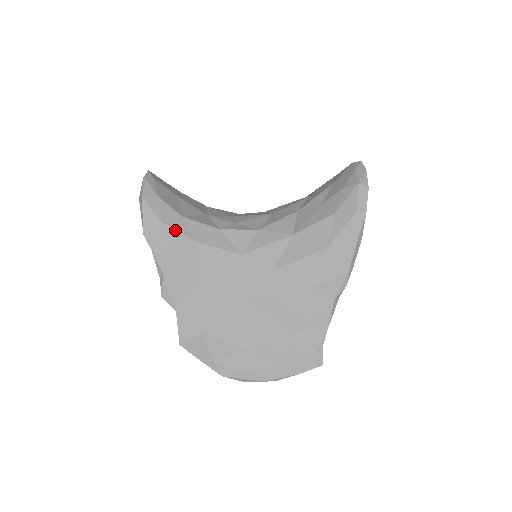
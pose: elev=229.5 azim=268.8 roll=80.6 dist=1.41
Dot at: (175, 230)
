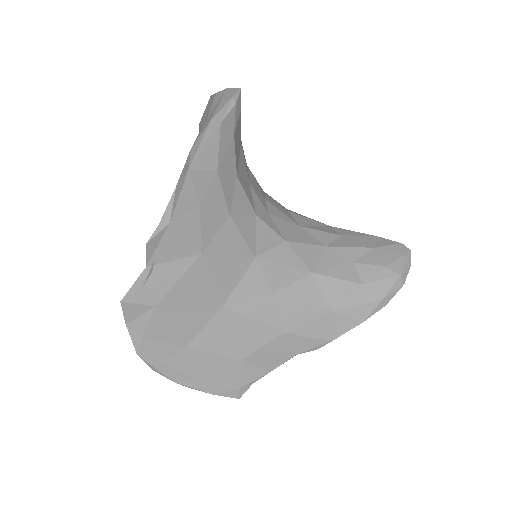
Dot at: (222, 189)
